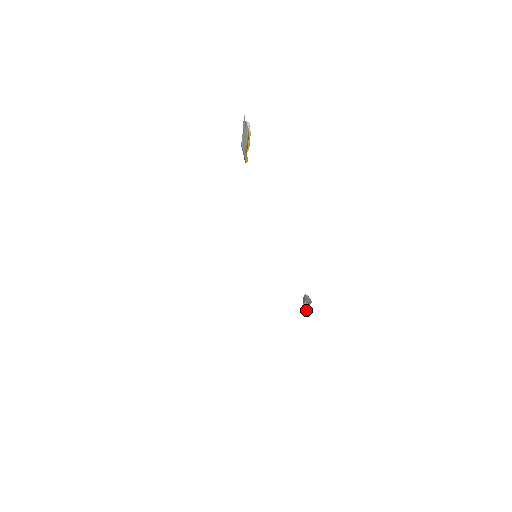
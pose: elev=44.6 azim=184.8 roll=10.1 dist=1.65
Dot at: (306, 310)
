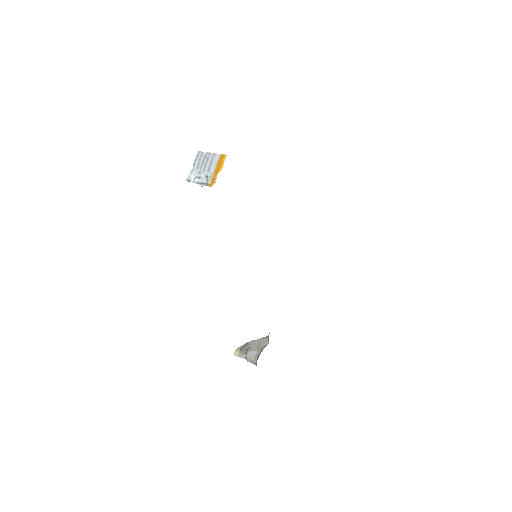
Dot at: (263, 347)
